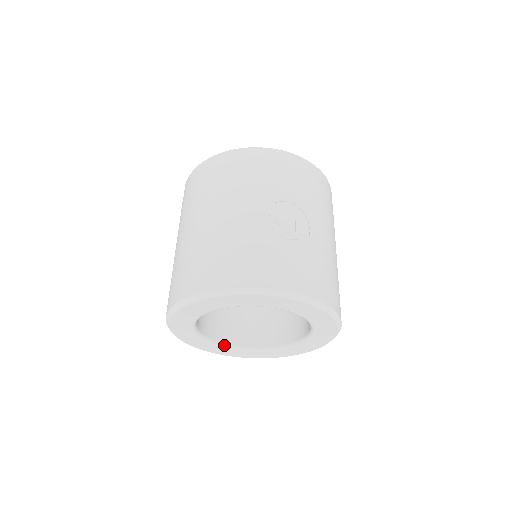
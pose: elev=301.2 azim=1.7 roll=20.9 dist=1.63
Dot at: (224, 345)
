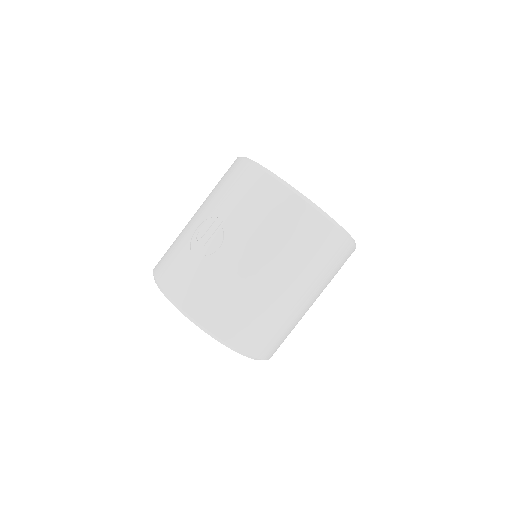
Dot at: occluded
